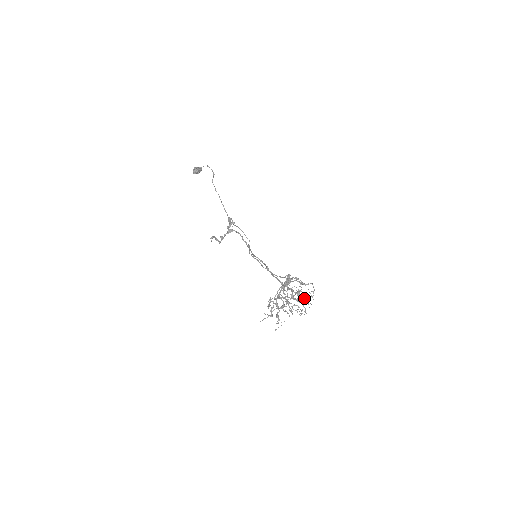
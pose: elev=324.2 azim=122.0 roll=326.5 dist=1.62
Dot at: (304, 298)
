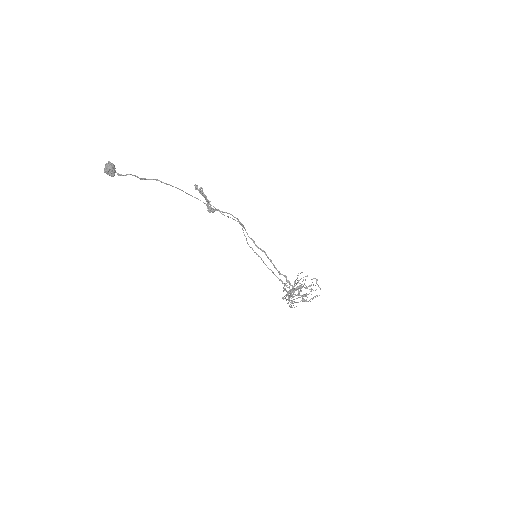
Dot at: (311, 289)
